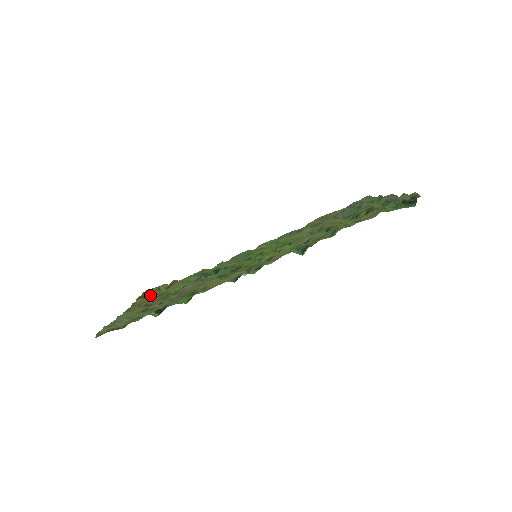
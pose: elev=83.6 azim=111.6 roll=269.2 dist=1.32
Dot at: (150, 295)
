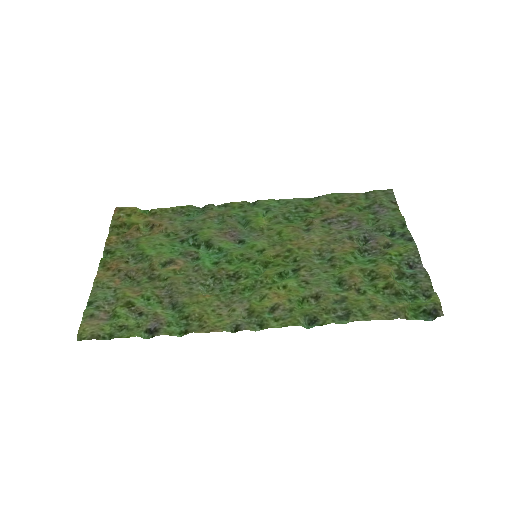
Dot at: (127, 234)
